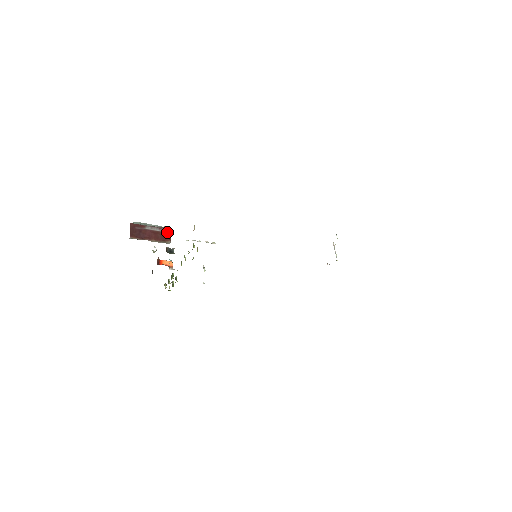
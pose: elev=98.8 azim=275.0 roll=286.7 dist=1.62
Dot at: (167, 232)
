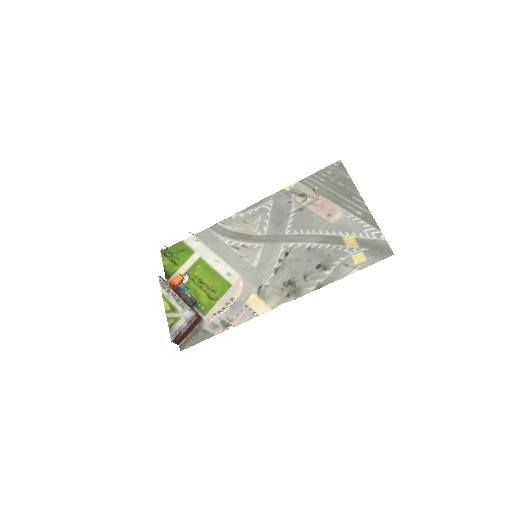
Dot at: (196, 319)
